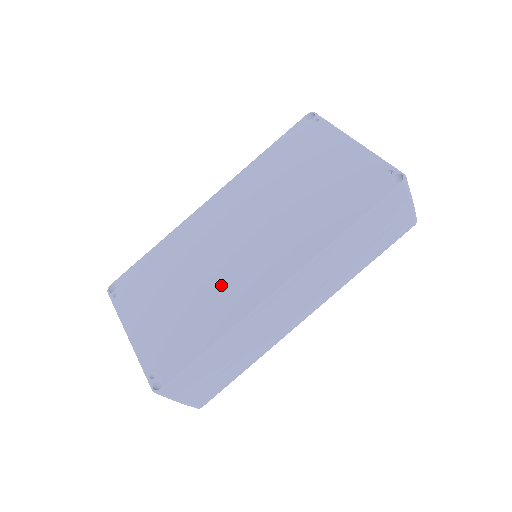
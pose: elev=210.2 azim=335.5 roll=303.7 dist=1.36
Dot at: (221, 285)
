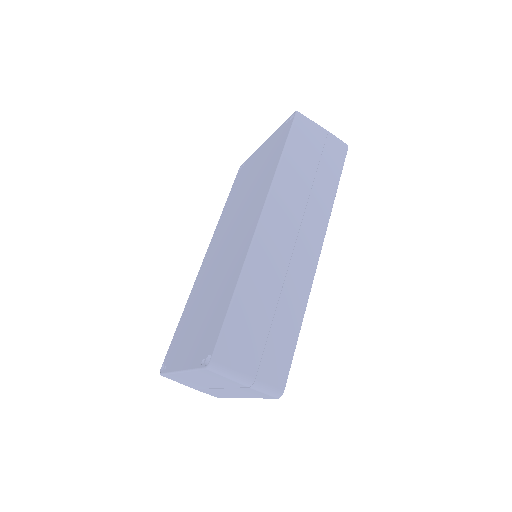
Dot at: (226, 268)
